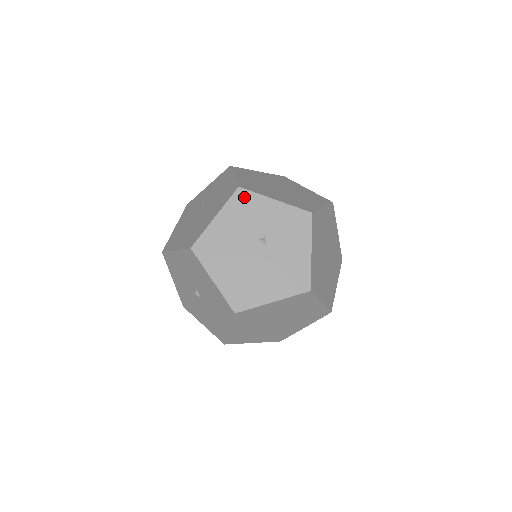
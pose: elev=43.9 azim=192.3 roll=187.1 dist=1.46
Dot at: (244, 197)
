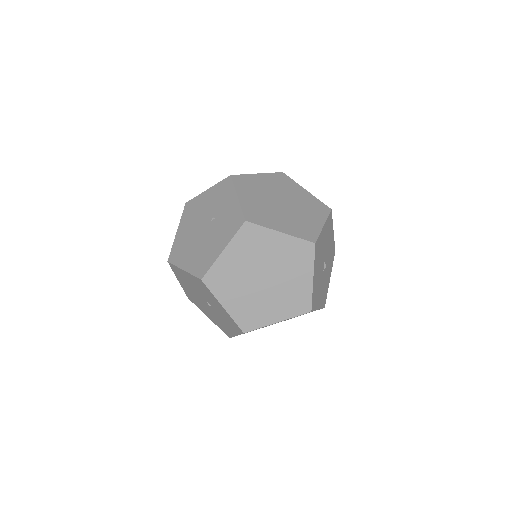
Dot at: (203, 285)
